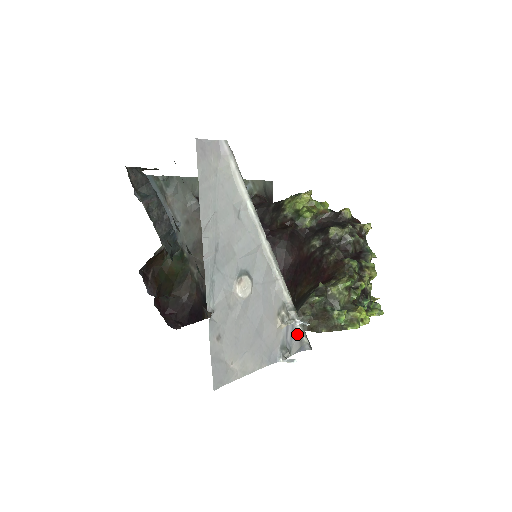
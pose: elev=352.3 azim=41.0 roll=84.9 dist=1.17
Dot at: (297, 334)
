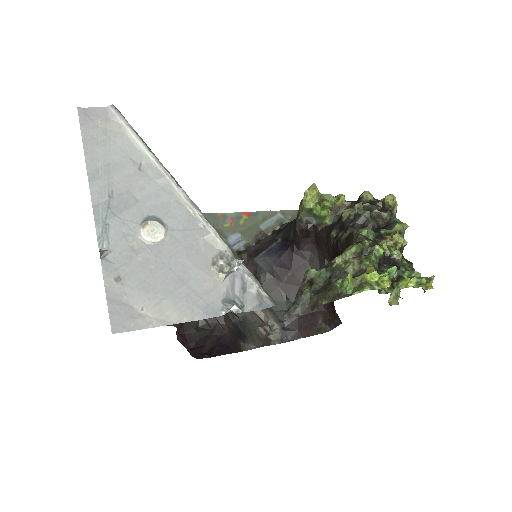
Dot at: (251, 288)
